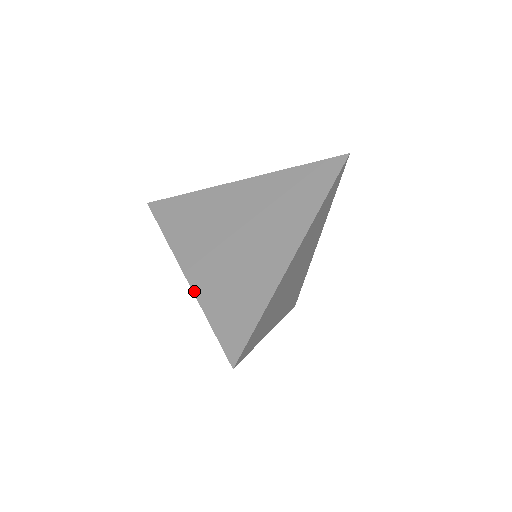
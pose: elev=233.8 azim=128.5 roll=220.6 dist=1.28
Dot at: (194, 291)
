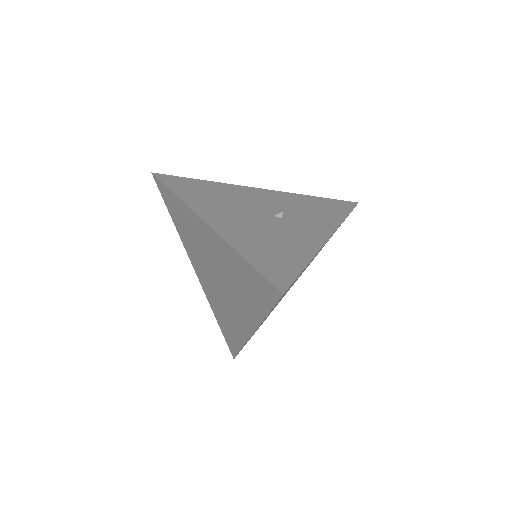
Dot at: (204, 292)
